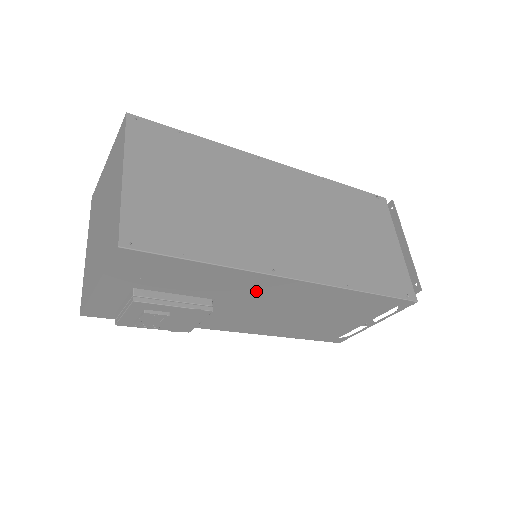
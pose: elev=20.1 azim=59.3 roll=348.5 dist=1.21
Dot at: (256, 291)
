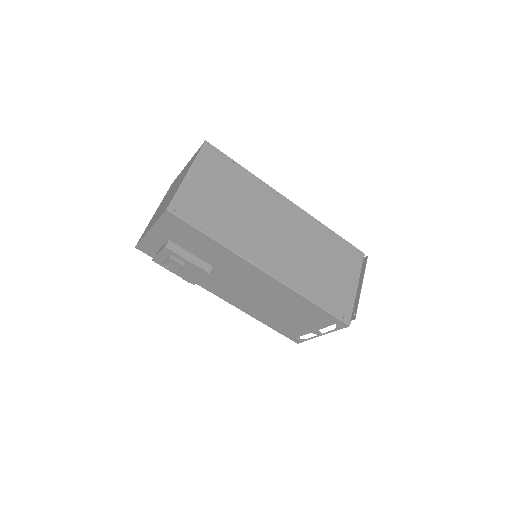
Dot at: (240, 271)
